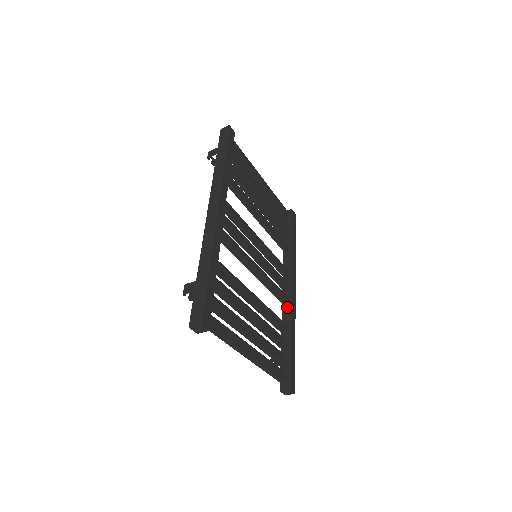
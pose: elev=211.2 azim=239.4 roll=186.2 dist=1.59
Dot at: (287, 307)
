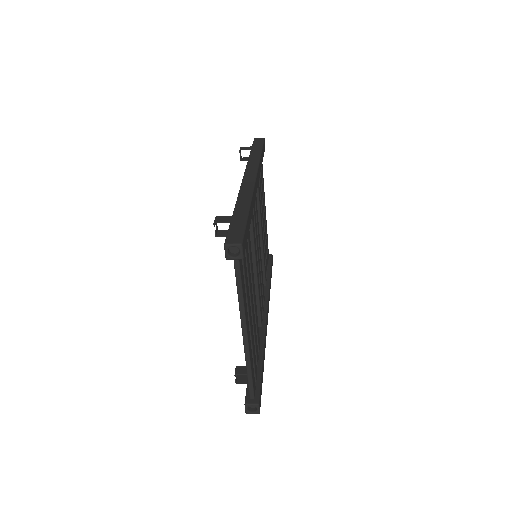
Dot at: (261, 328)
